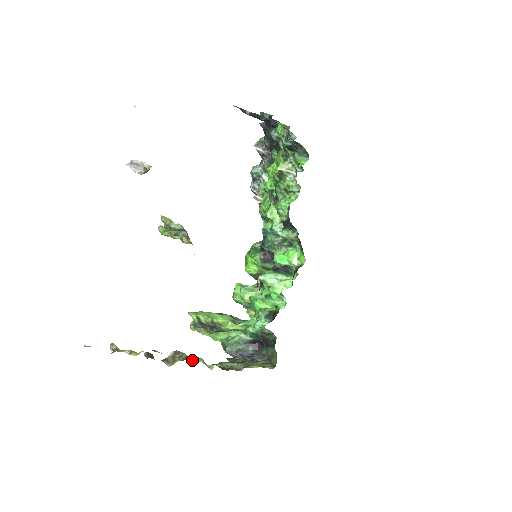
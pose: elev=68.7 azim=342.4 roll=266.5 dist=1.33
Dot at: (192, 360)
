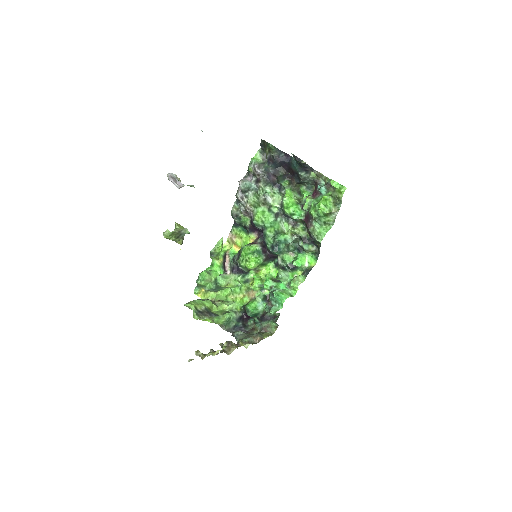
Dot at: (240, 345)
